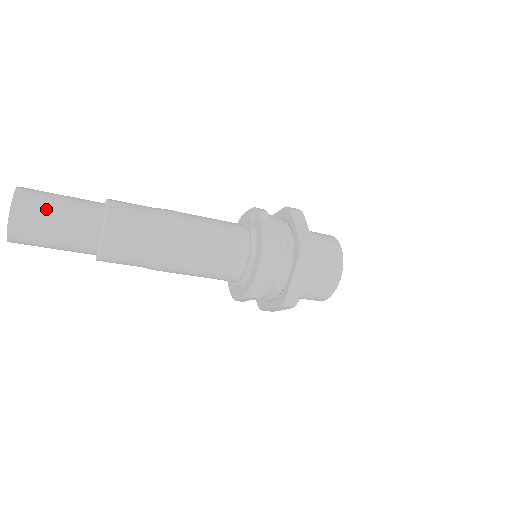
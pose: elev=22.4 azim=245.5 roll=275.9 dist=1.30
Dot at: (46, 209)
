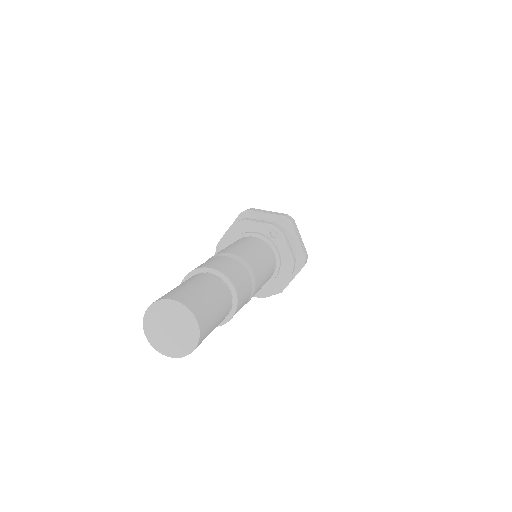
Dot at: (213, 320)
